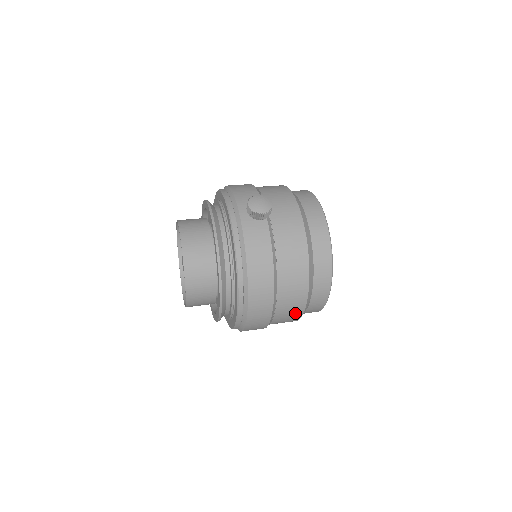
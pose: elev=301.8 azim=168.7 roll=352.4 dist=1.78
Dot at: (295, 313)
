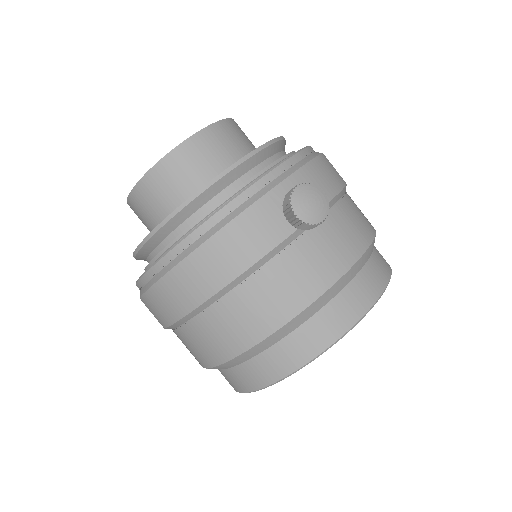
Dot at: (200, 356)
